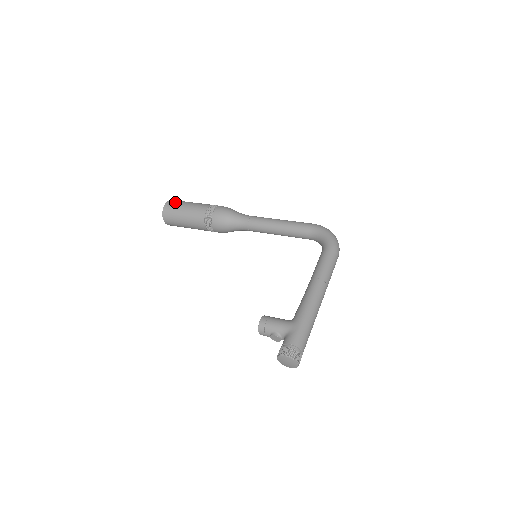
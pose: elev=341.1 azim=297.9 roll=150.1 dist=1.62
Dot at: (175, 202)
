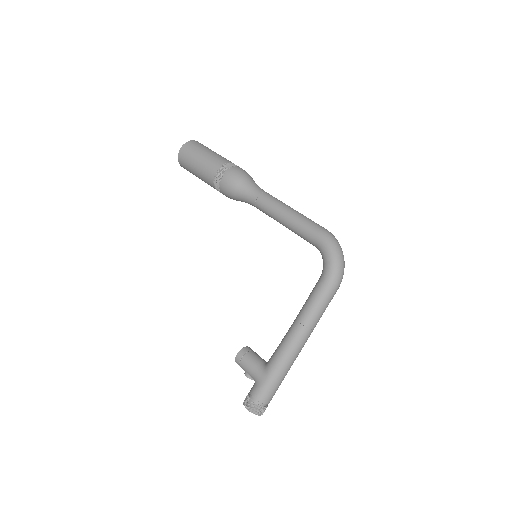
Dot at: (188, 150)
